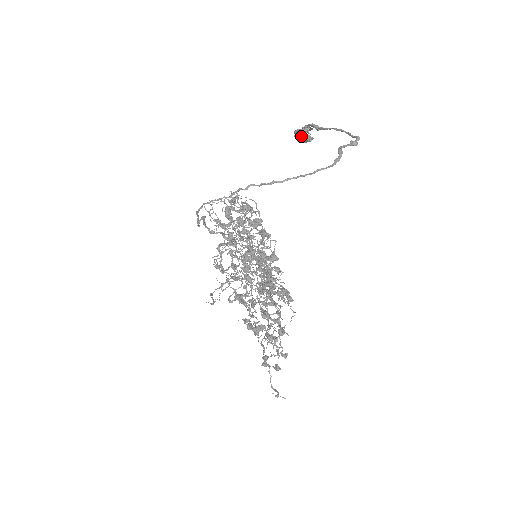
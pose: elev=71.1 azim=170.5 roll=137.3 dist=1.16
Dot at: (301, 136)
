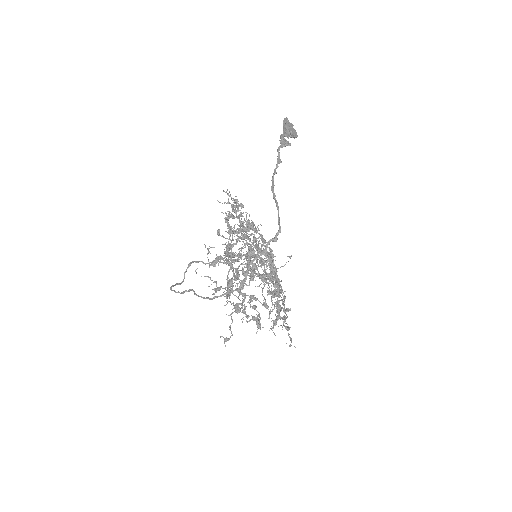
Dot at: occluded
